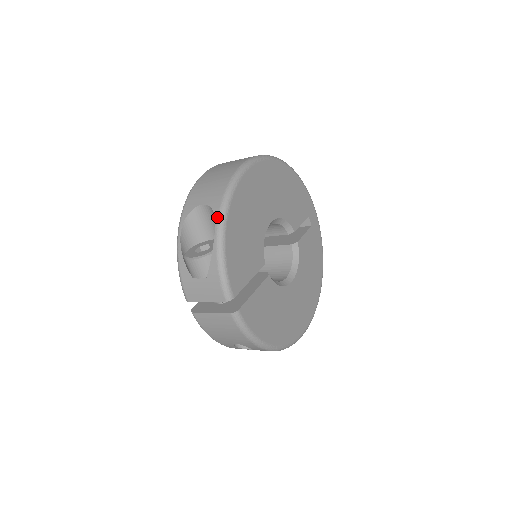
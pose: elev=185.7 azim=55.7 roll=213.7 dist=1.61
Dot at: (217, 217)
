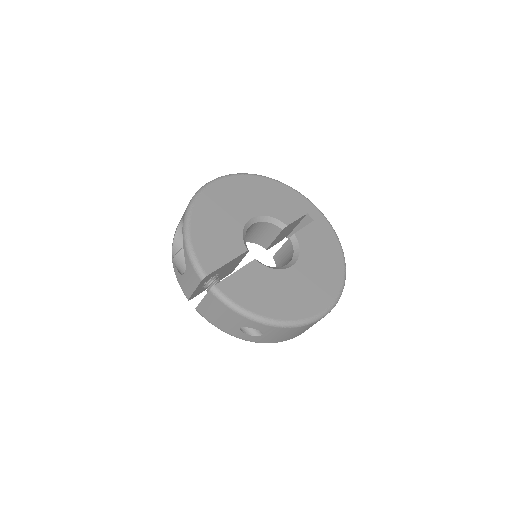
Dot at: (183, 220)
